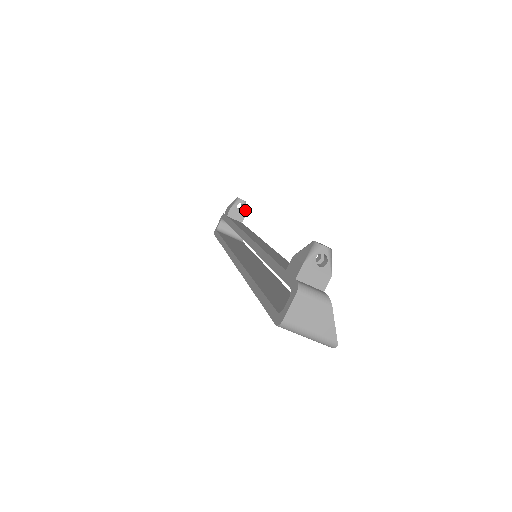
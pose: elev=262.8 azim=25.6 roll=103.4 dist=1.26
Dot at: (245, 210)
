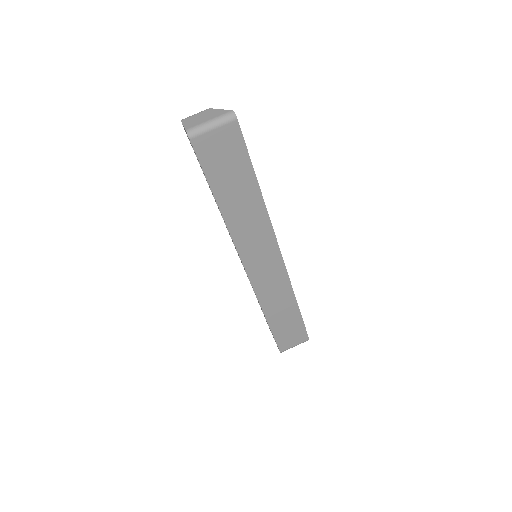
Dot at: occluded
